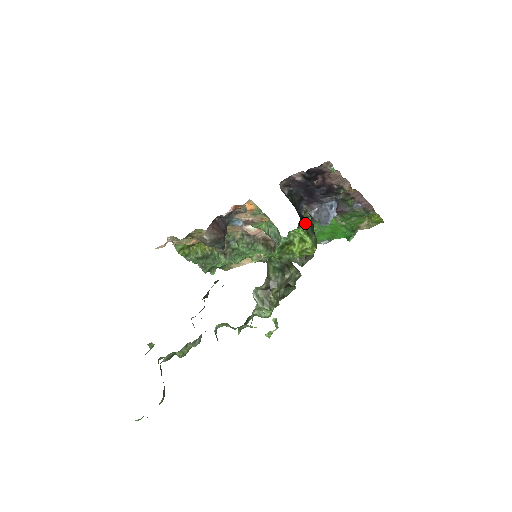
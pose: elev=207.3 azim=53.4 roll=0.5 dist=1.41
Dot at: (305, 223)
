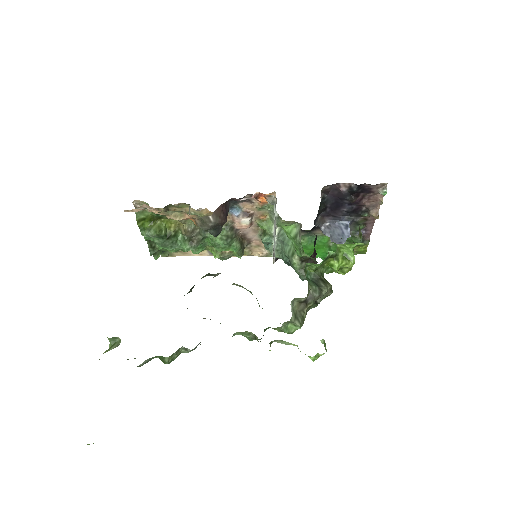
Dot at: occluded
